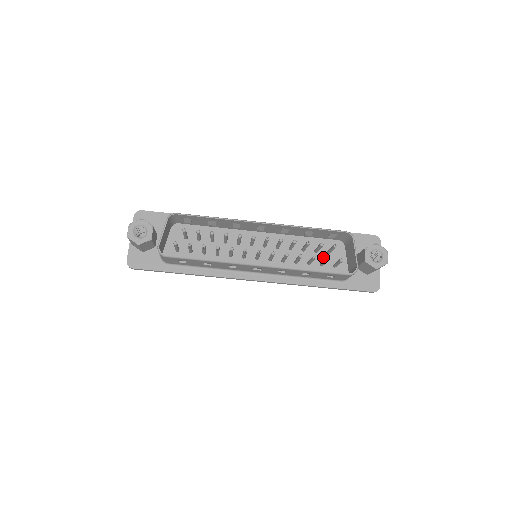
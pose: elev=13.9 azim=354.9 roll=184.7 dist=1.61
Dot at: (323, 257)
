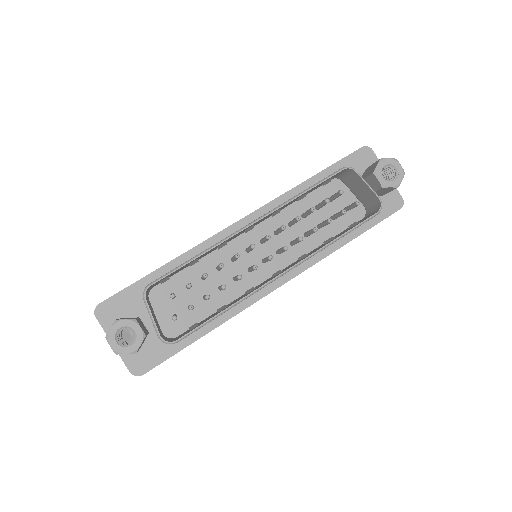
Dot at: (328, 209)
